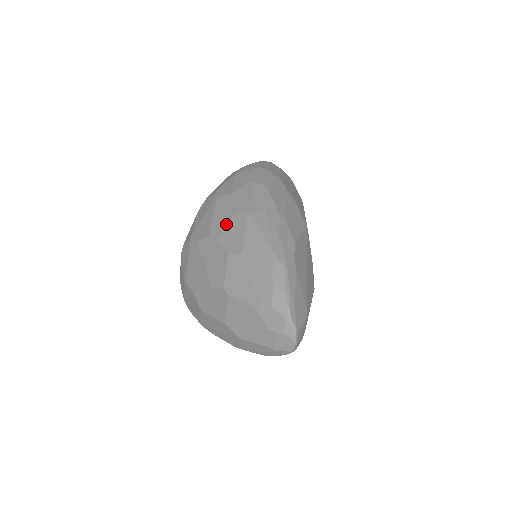
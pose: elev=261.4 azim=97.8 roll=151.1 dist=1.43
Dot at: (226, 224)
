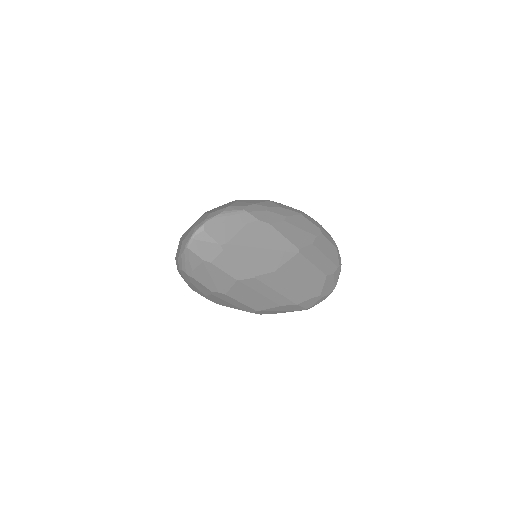
Dot at: occluded
